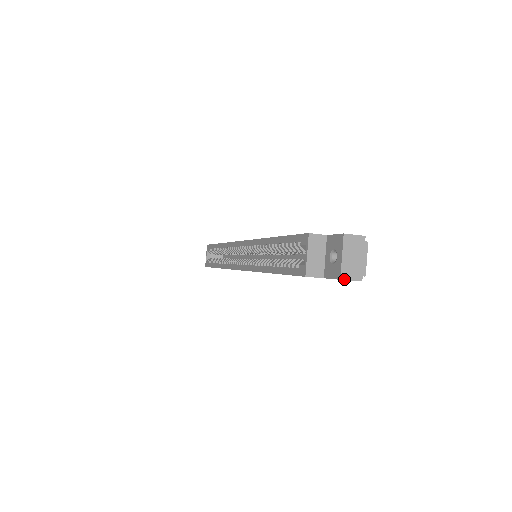
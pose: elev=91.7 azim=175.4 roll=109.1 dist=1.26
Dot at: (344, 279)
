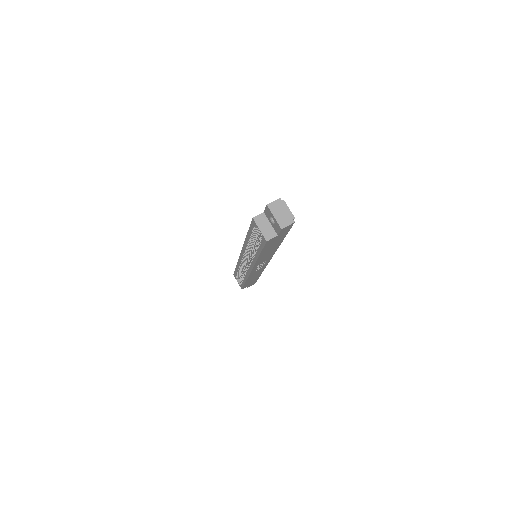
Dot at: (283, 228)
